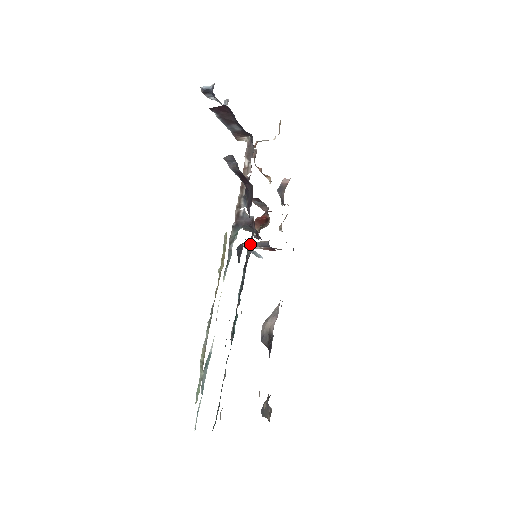
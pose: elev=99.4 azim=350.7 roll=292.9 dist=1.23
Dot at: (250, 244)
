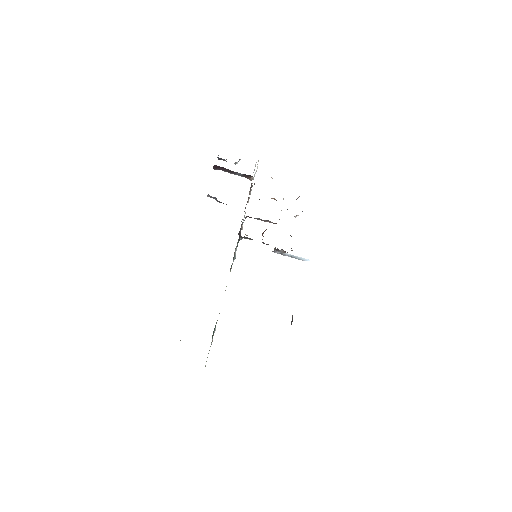
Dot at: occluded
